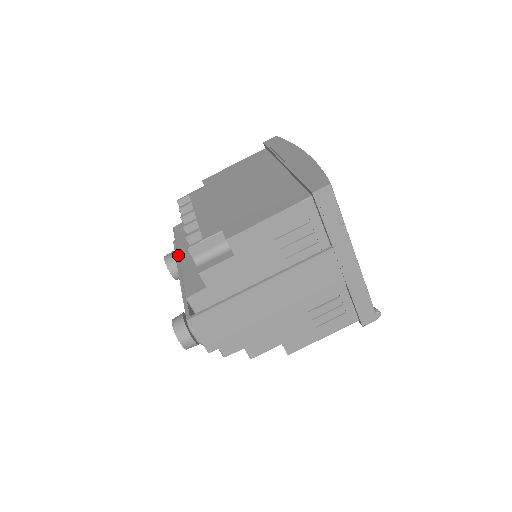
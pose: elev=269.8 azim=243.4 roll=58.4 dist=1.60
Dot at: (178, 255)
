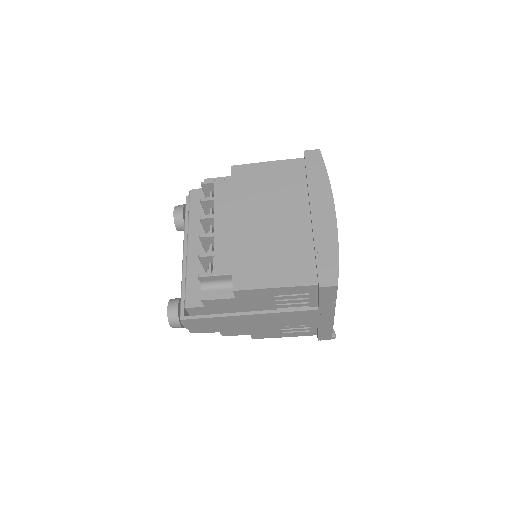
Dot at: (188, 240)
